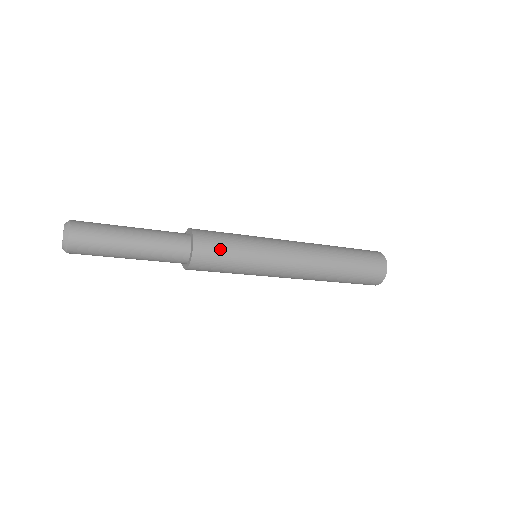
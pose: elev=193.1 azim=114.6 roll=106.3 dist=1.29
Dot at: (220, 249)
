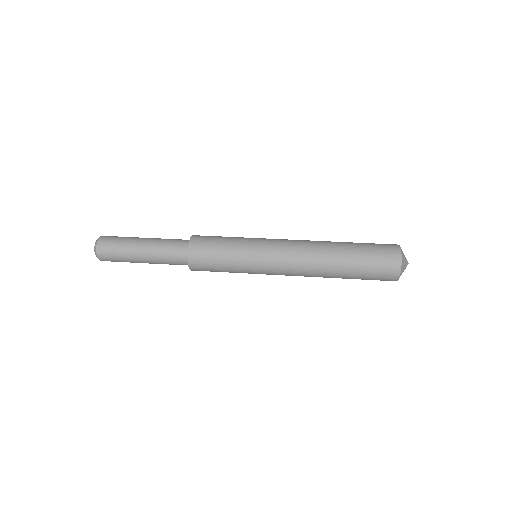
Dot at: (211, 257)
